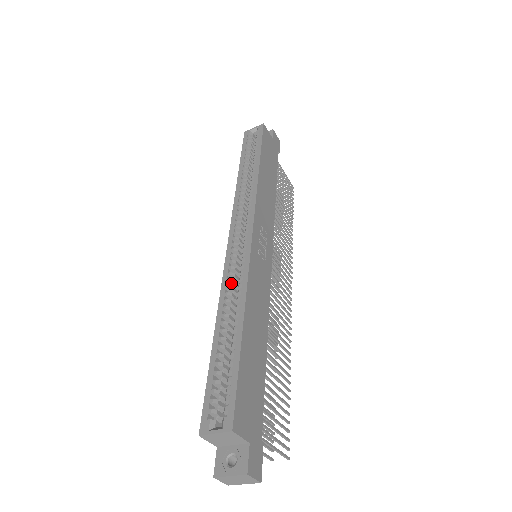
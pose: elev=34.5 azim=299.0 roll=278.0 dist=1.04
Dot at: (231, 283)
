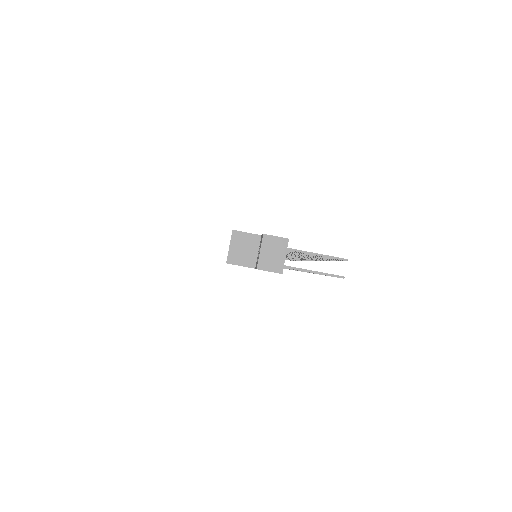
Dot at: occluded
